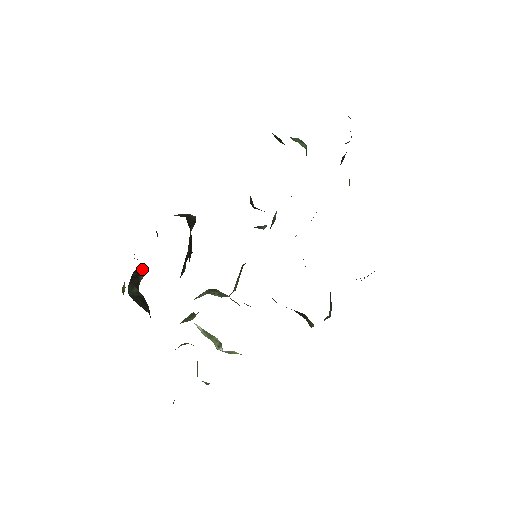
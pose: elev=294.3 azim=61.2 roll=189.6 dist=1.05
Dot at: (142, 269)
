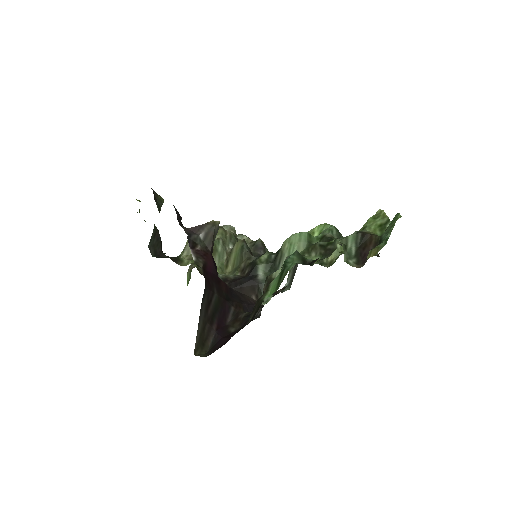
Dot at: occluded
